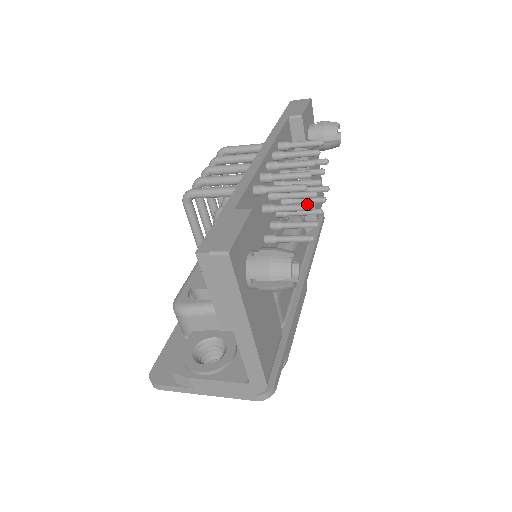
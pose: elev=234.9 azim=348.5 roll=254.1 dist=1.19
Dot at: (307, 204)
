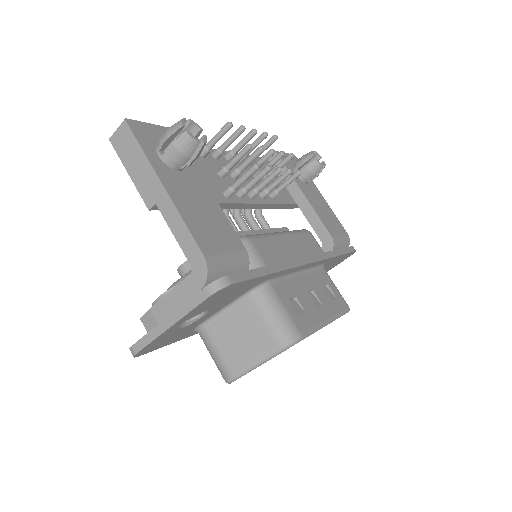
Dot at: (246, 146)
